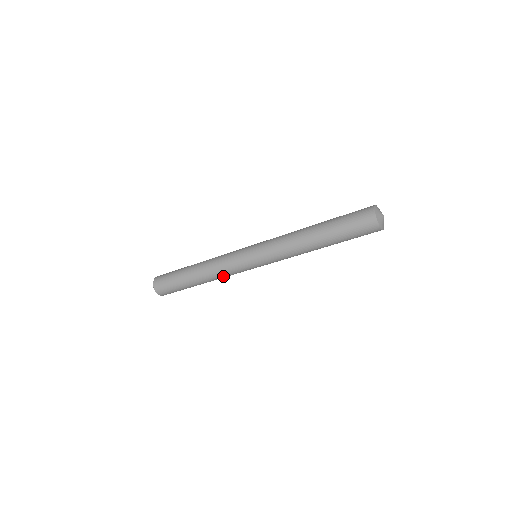
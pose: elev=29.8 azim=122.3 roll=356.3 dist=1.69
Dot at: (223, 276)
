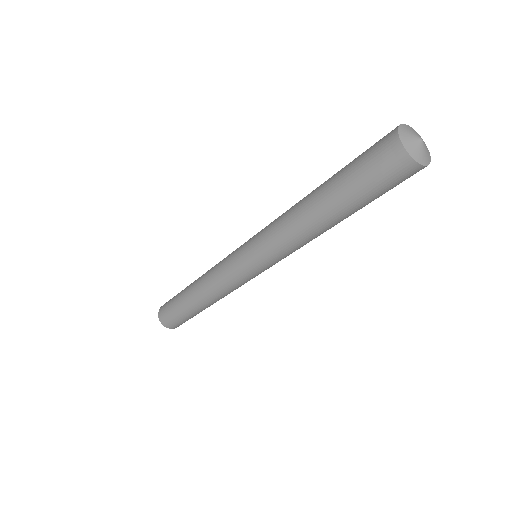
Dot at: (223, 292)
